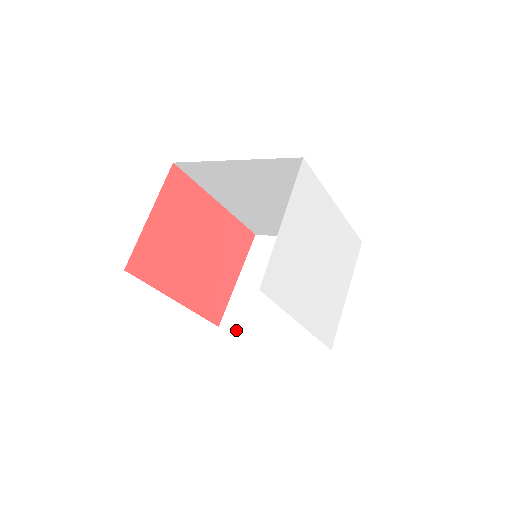
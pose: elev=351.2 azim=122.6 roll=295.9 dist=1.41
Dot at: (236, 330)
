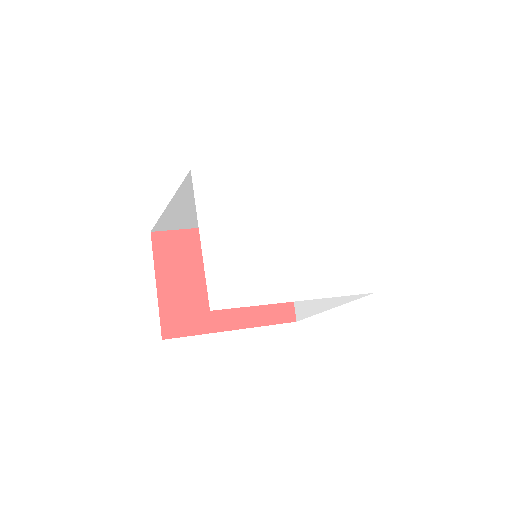
Dot at: (307, 317)
